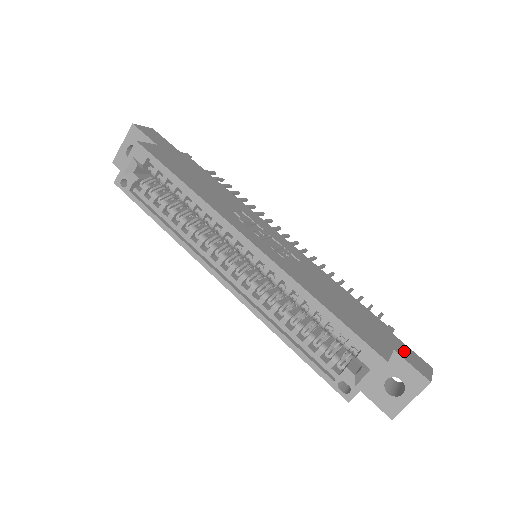
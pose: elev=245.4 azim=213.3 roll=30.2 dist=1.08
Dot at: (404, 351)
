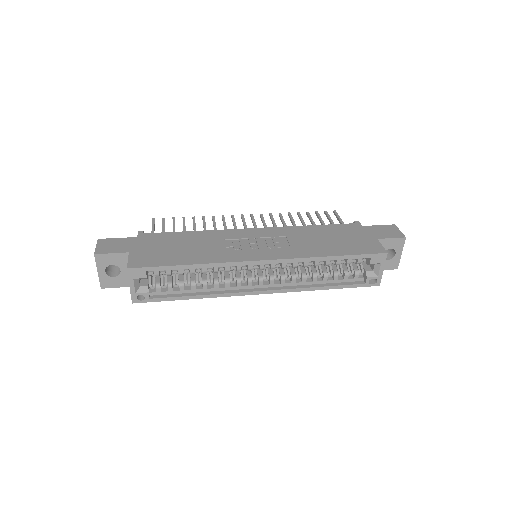
Dot at: (379, 232)
